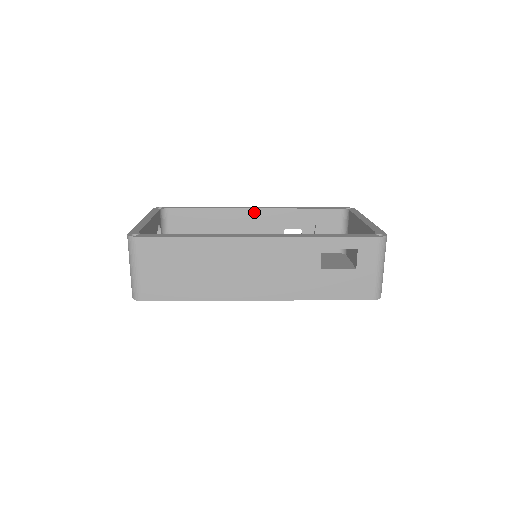
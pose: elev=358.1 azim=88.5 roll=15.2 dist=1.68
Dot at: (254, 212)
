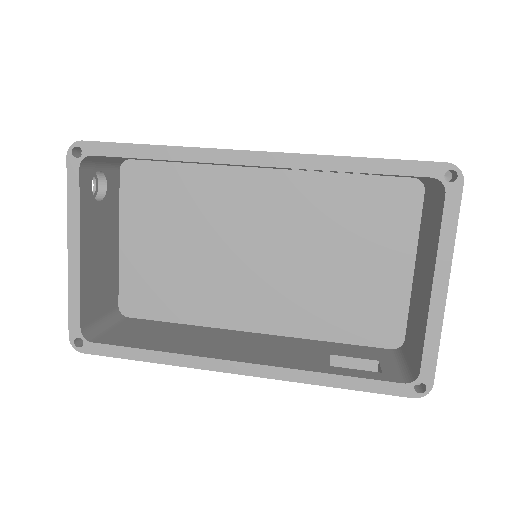
Dot at: occluded
